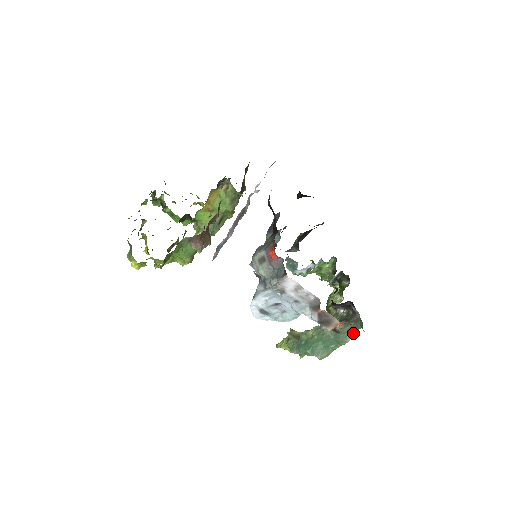
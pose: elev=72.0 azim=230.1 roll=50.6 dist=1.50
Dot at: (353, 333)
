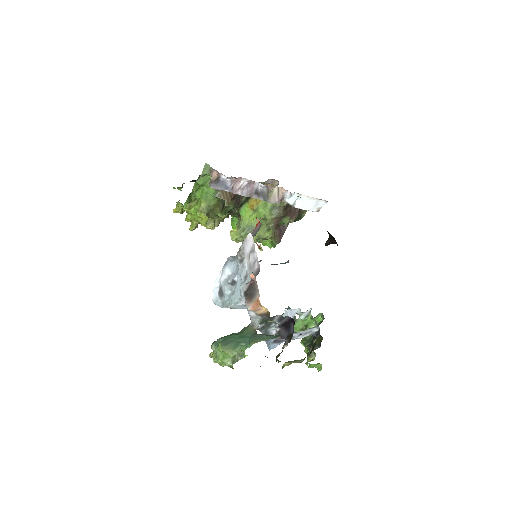
Dot at: (269, 338)
